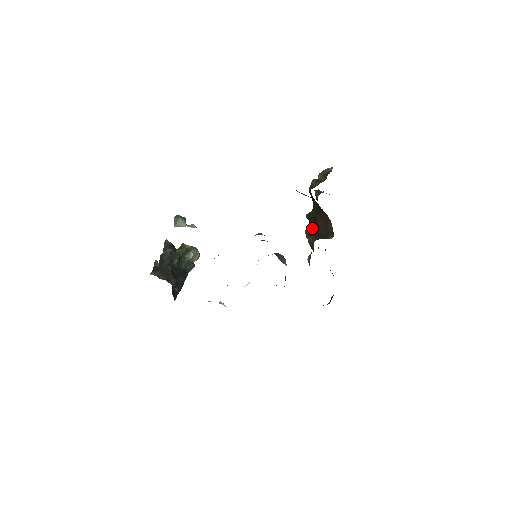
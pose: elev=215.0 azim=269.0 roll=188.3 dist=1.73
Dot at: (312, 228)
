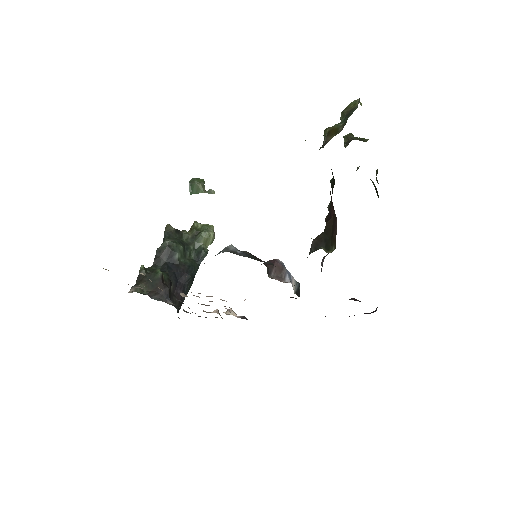
Dot at: occluded
